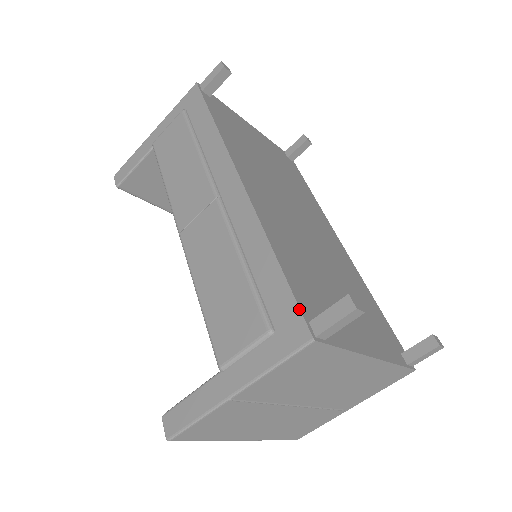
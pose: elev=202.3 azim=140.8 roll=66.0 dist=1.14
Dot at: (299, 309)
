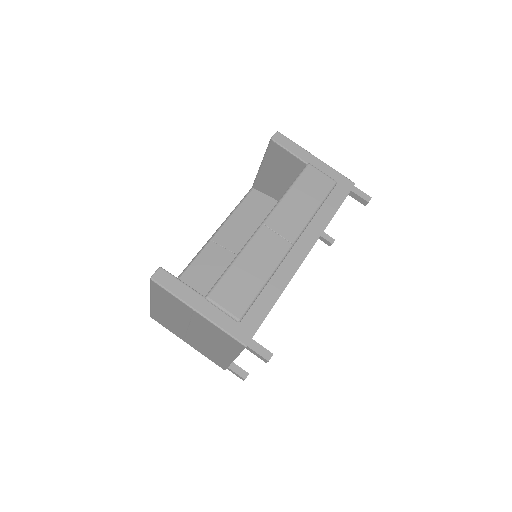
Dot at: (256, 331)
